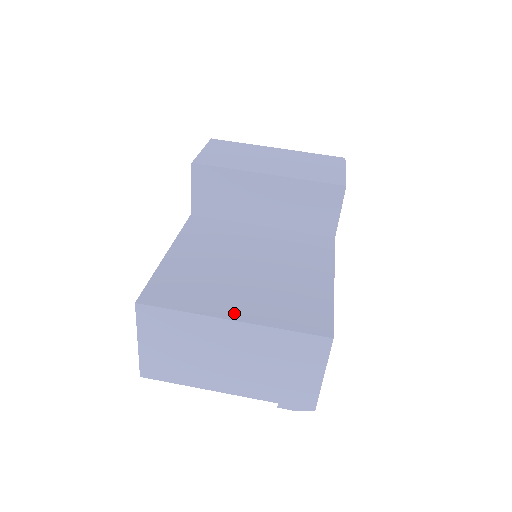
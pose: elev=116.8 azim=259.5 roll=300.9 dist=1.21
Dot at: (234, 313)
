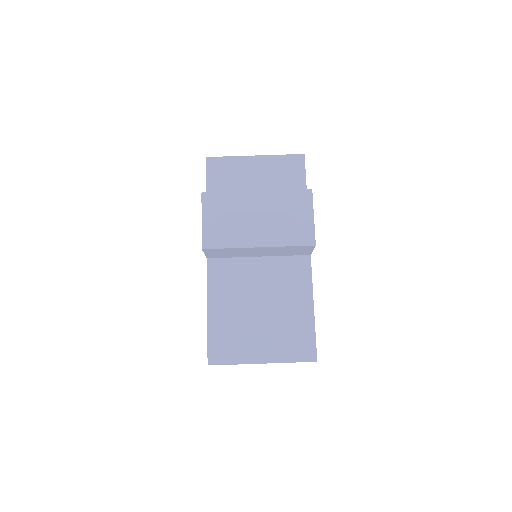
Dot at: (262, 358)
